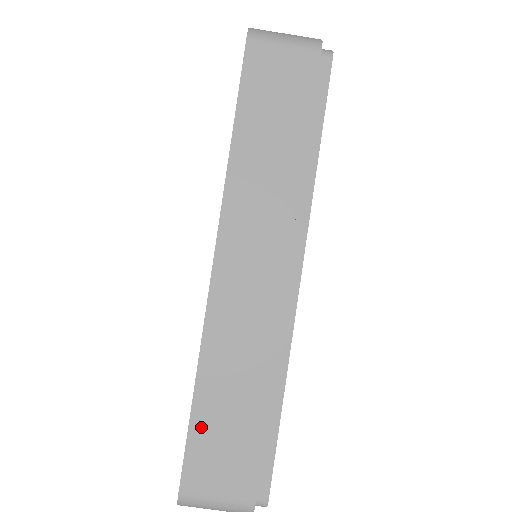
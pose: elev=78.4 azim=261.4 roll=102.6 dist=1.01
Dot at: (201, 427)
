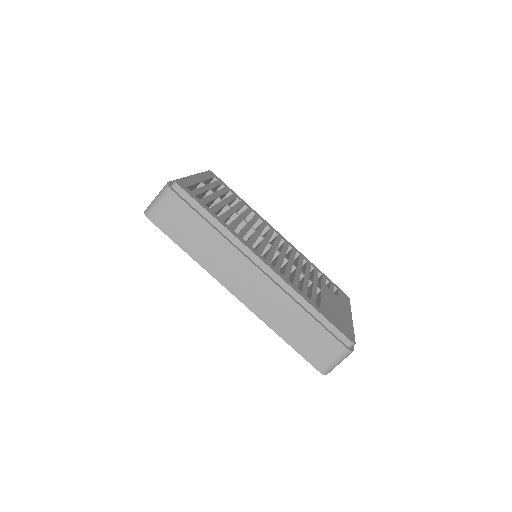
Dot at: (299, 347)
